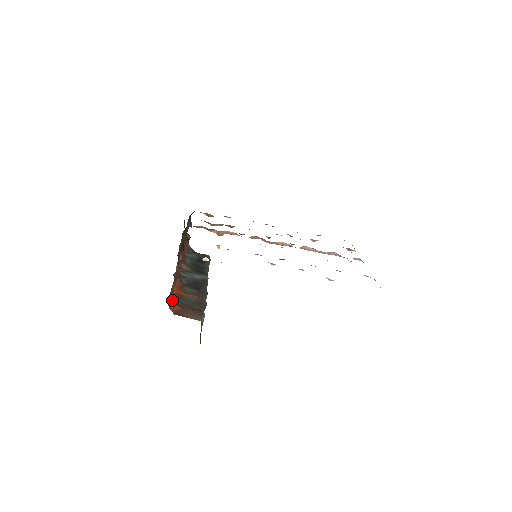
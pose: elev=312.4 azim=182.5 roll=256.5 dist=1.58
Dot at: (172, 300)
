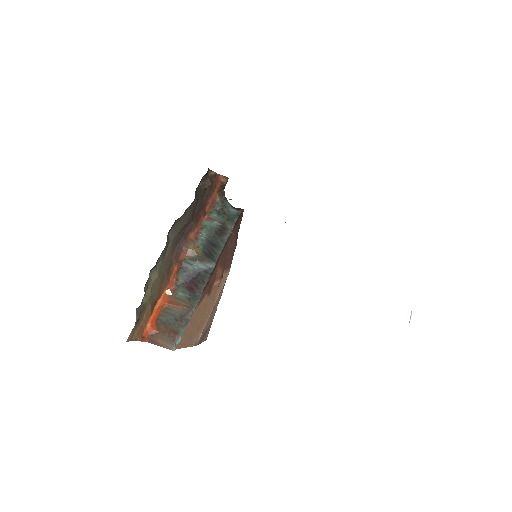
Dot at: (148, 323)
